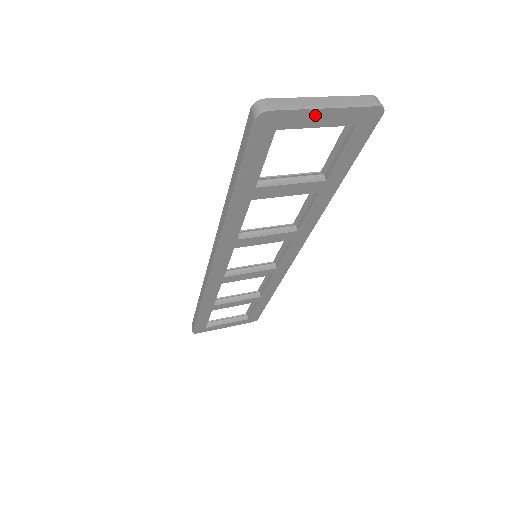
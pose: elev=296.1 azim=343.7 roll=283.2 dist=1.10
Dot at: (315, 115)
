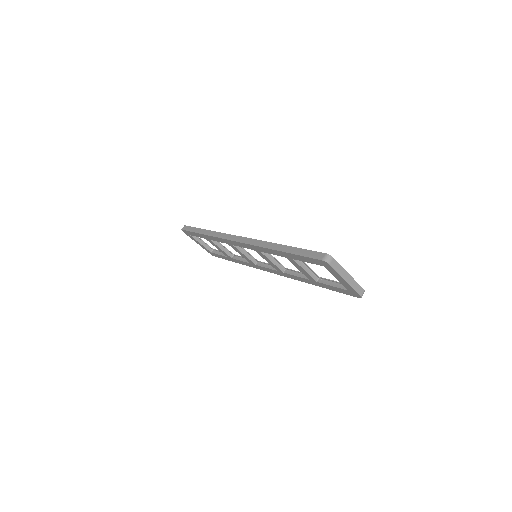
Dot at: (340, 278)
